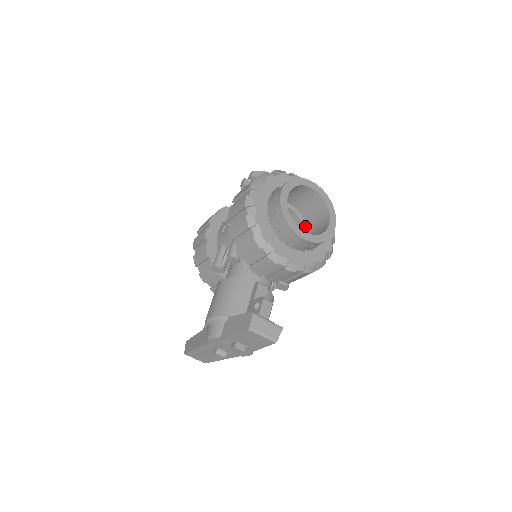
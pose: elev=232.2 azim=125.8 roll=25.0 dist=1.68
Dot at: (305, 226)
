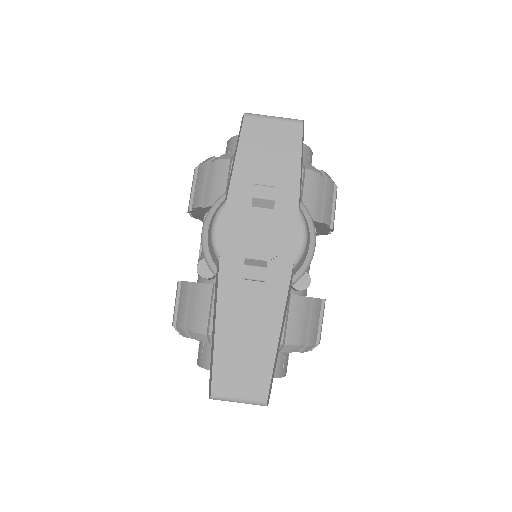
Dot at: occluded
